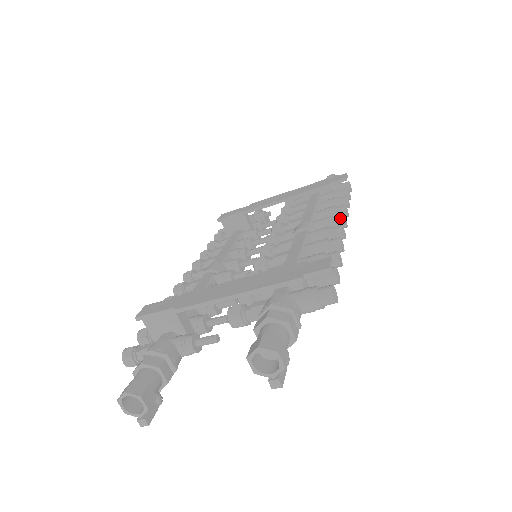
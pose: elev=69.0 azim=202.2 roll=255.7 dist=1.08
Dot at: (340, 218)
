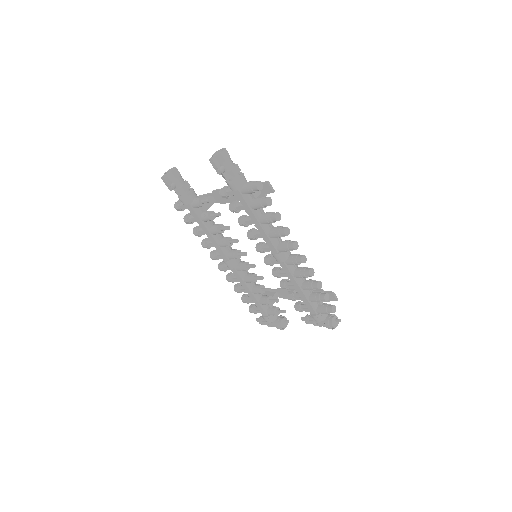
Dot at: (303, 255)
